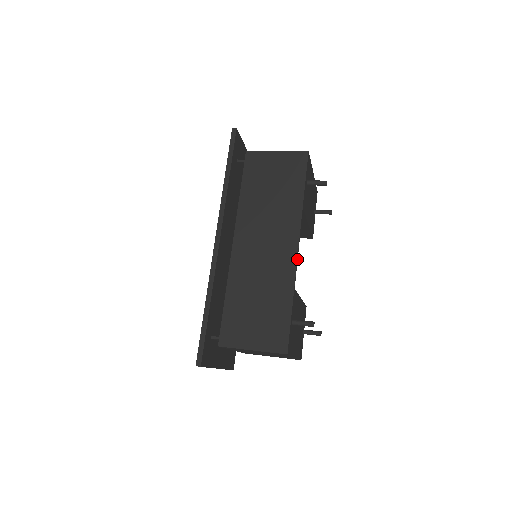
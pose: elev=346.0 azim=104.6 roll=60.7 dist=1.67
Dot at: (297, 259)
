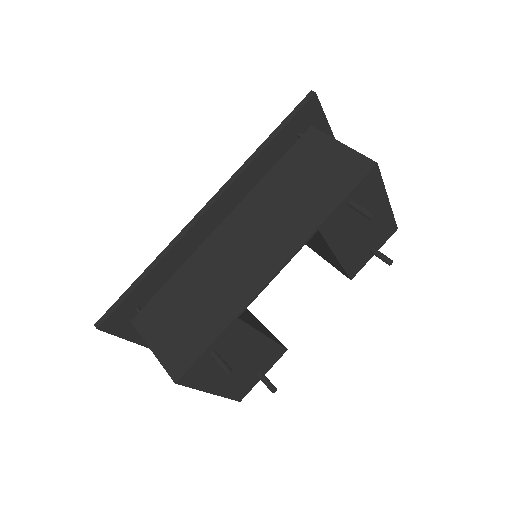
Dot at: (265, 286)
